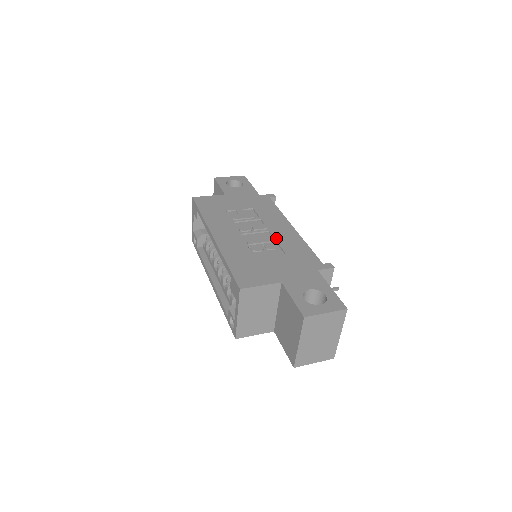
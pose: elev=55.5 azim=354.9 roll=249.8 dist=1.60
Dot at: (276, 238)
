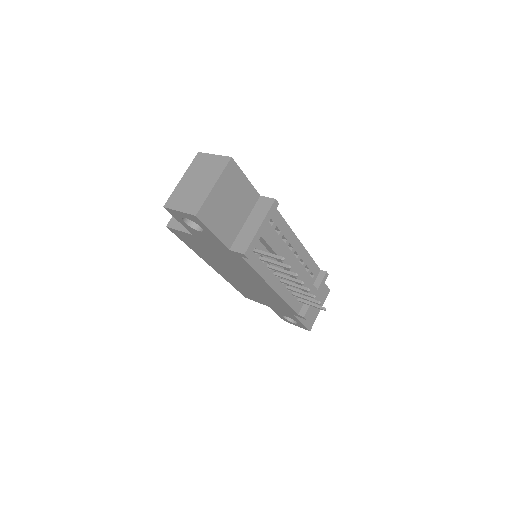
Dot at: occluded
